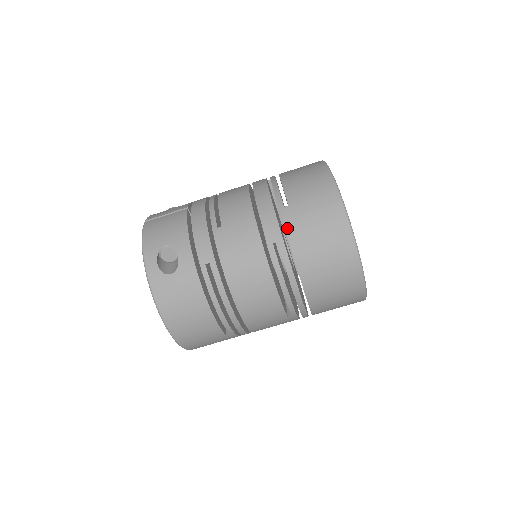
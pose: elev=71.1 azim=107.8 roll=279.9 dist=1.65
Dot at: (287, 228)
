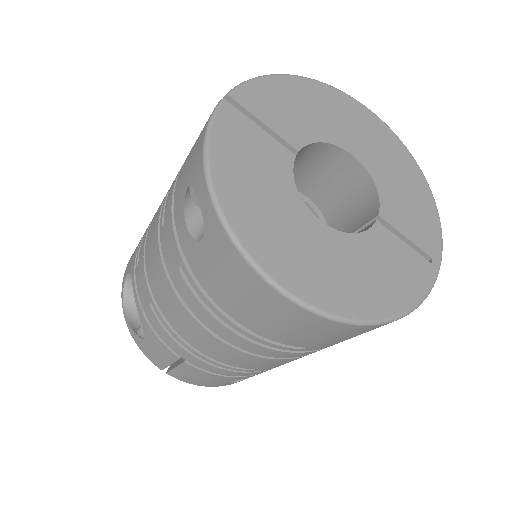
Dot at: occluded
